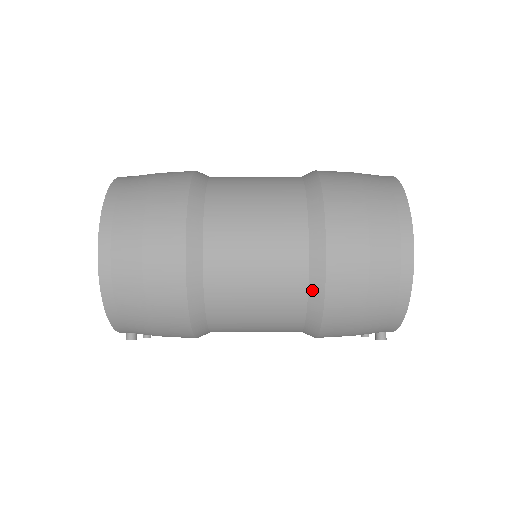
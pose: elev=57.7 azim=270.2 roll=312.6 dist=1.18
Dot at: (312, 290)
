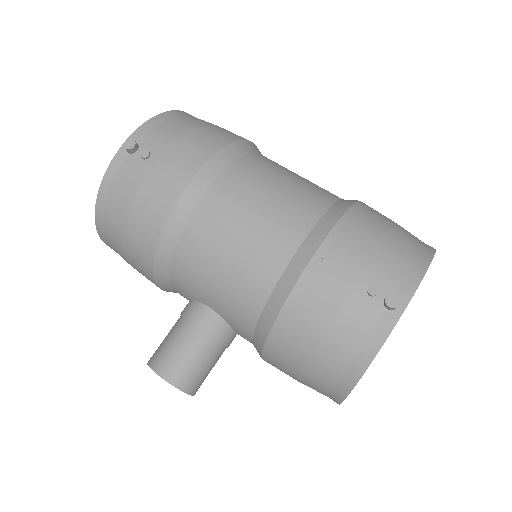
Dot at: (344, 200)
